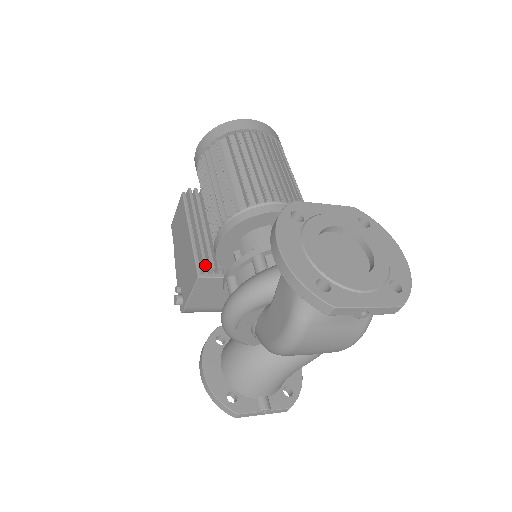
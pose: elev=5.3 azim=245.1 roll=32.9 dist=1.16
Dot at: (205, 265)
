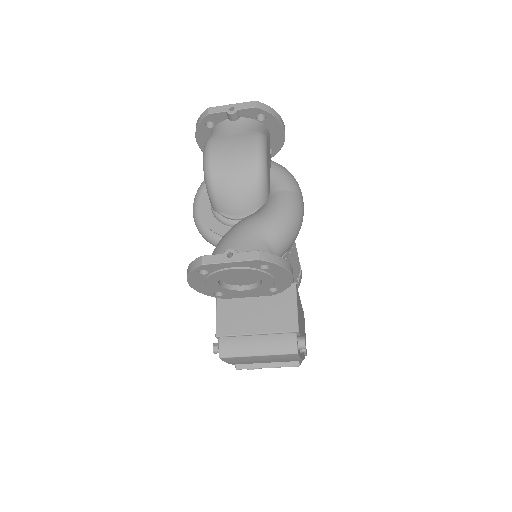
Dot at: occluded
